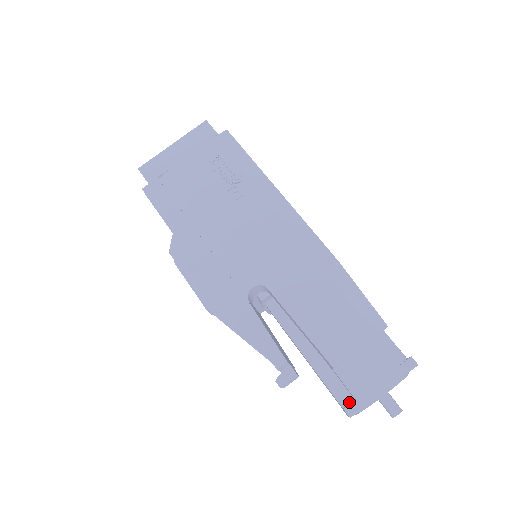
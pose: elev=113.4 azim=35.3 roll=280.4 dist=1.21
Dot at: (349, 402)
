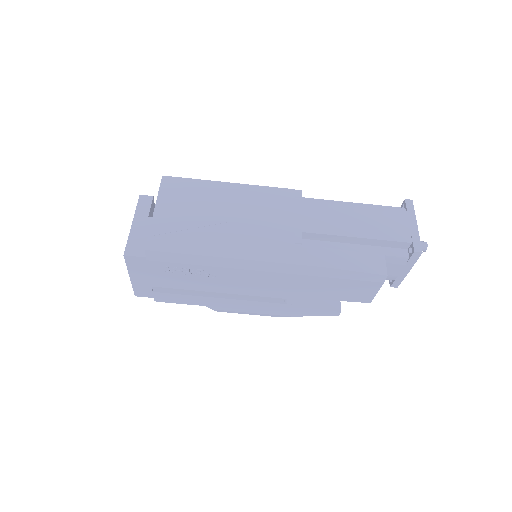
Dot at: occluded
